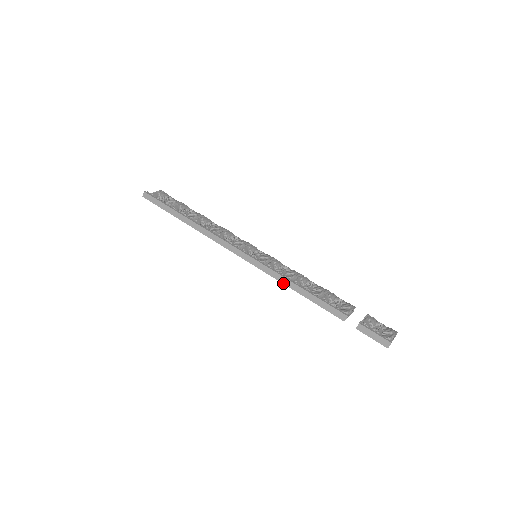
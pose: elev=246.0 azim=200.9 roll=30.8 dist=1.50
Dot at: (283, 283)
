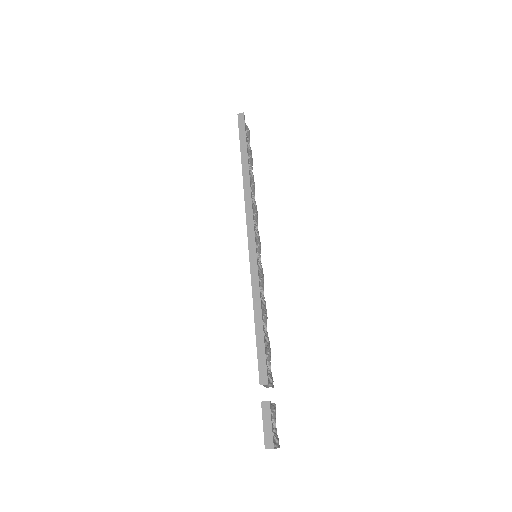
Dot at: (253, 298)
